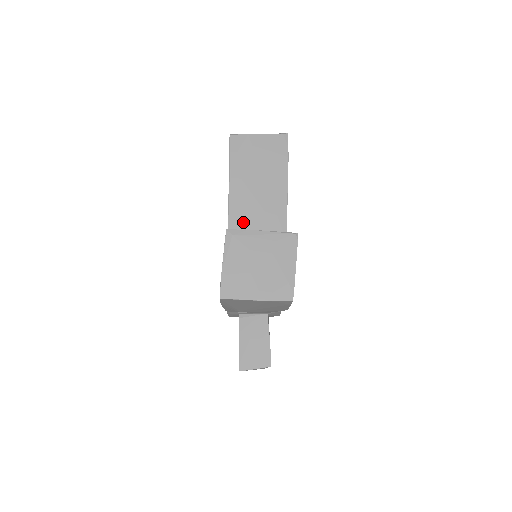
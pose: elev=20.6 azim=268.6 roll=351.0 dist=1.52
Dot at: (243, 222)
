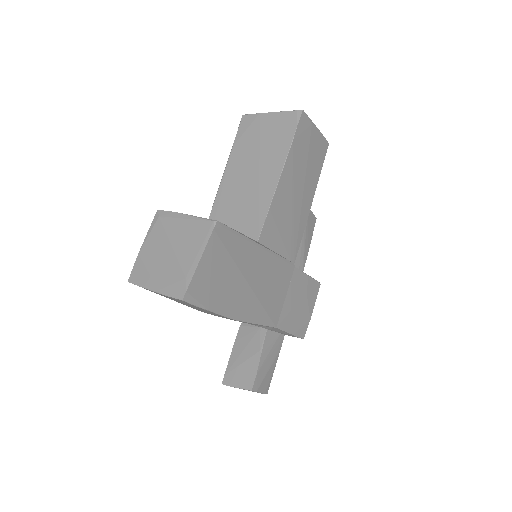
Dot at: (224, 211)
